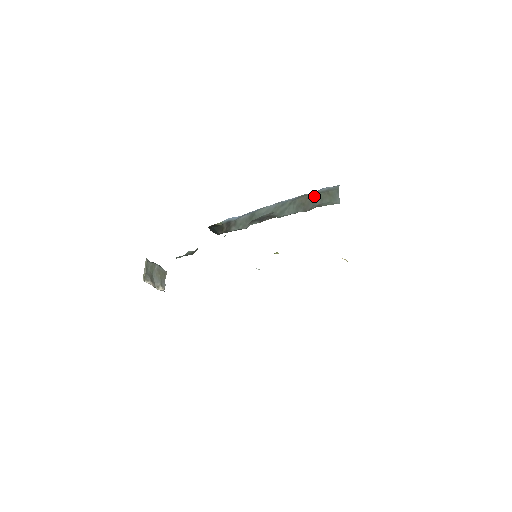
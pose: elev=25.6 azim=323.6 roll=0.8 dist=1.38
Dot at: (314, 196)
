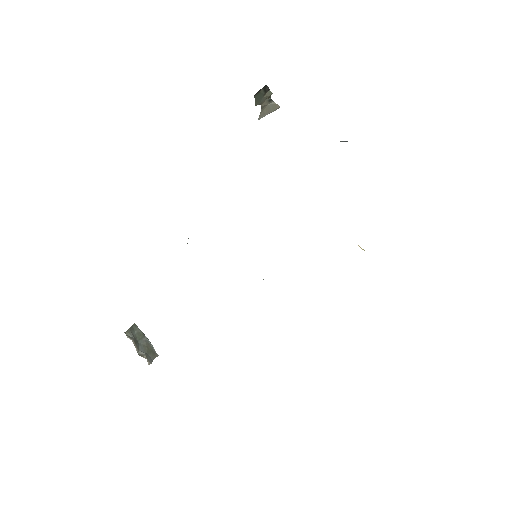
Dot at: occluded
